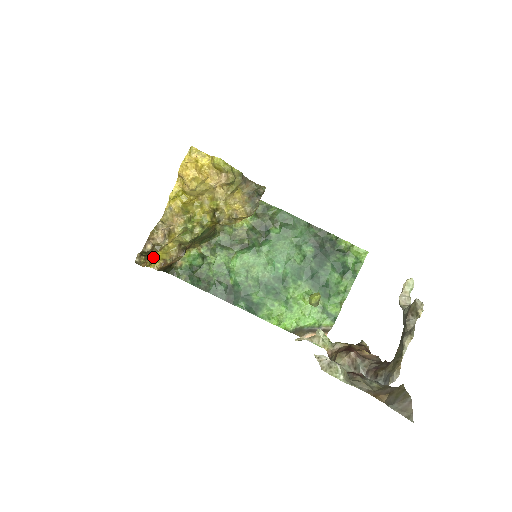
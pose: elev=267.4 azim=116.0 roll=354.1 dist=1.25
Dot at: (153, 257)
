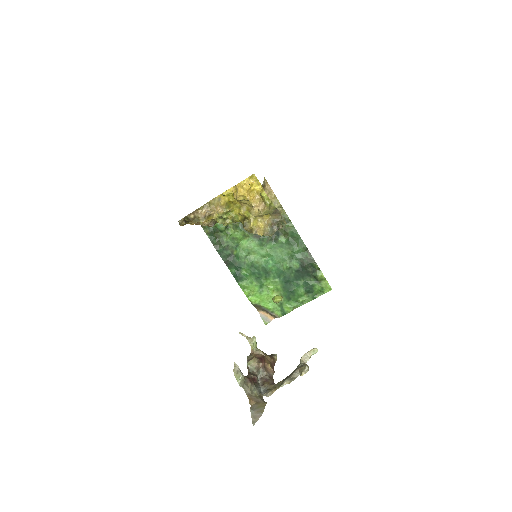
Dot at: occluded
